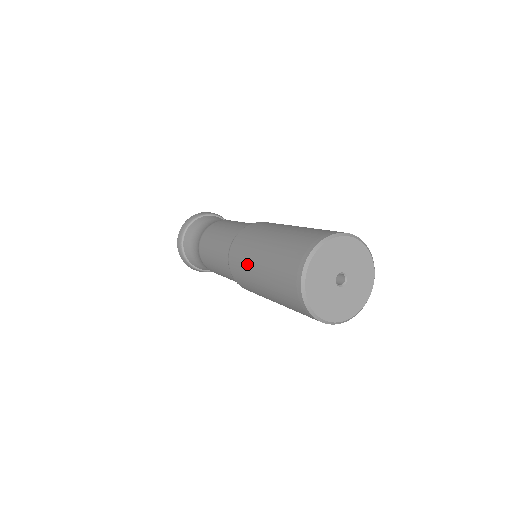
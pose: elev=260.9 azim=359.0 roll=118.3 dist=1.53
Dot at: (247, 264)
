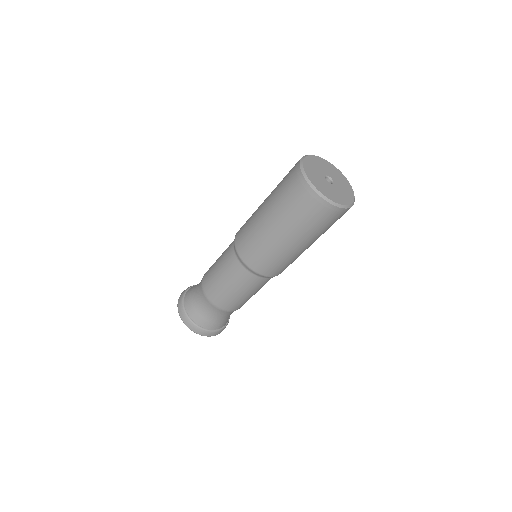
Dot at: (253, 223)
